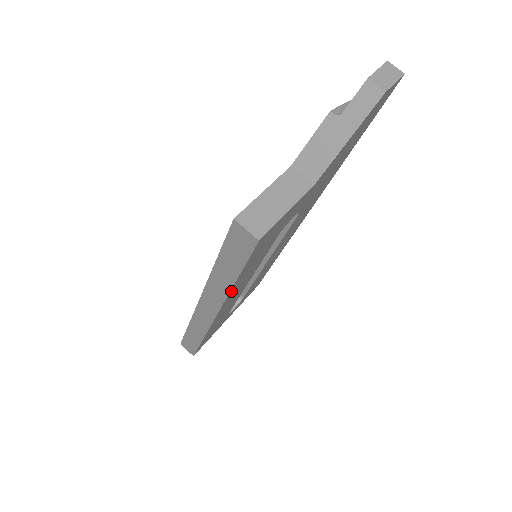
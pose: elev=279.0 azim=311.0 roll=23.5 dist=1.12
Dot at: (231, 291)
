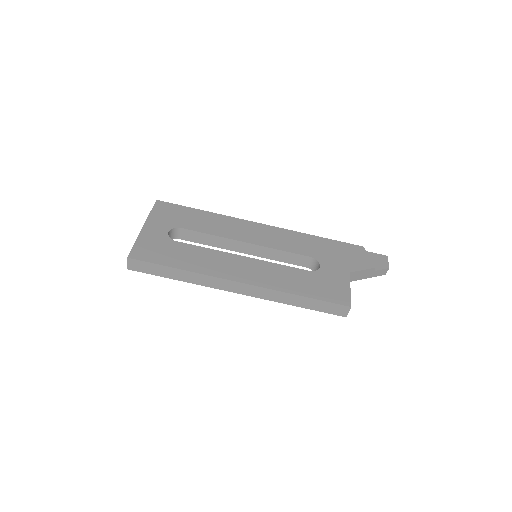
Dot at: (279, 300)
